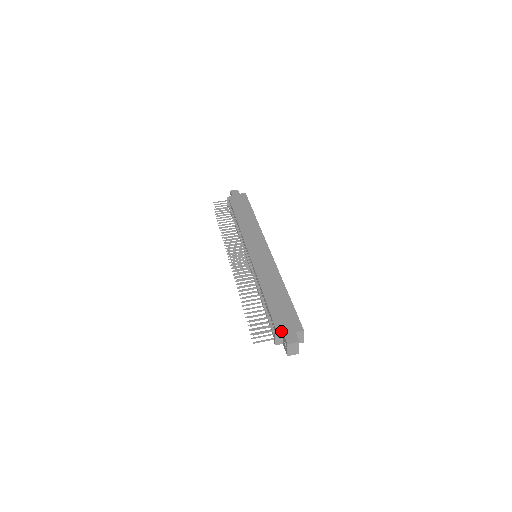
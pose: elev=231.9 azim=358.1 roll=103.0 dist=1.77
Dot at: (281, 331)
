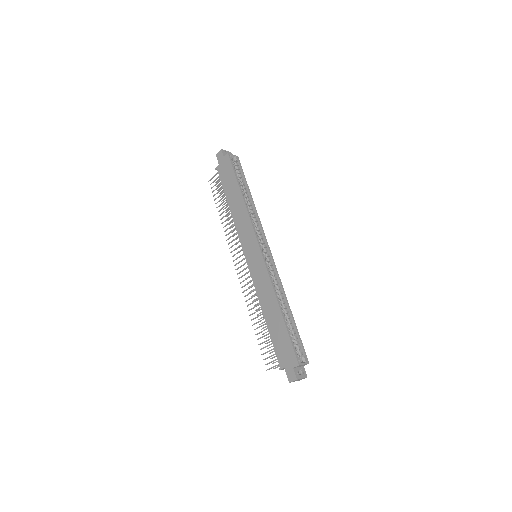
Dot at: (283, 368)
